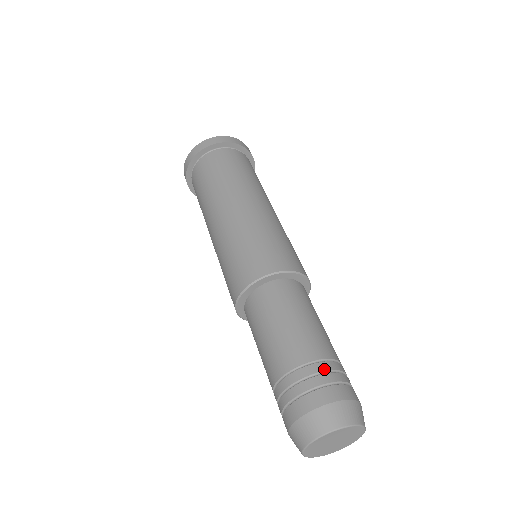
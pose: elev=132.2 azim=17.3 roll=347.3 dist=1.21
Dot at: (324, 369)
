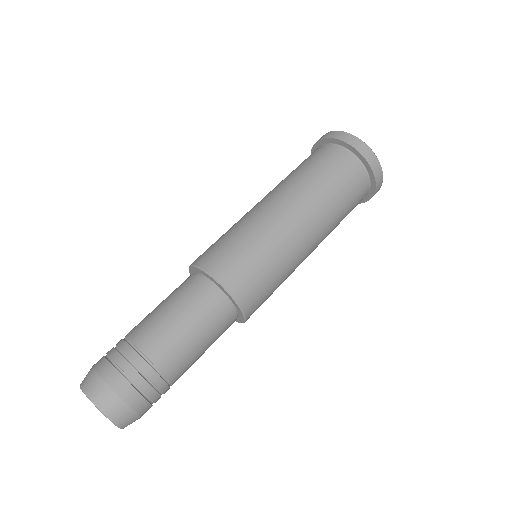
Dot at: (119, 346)
